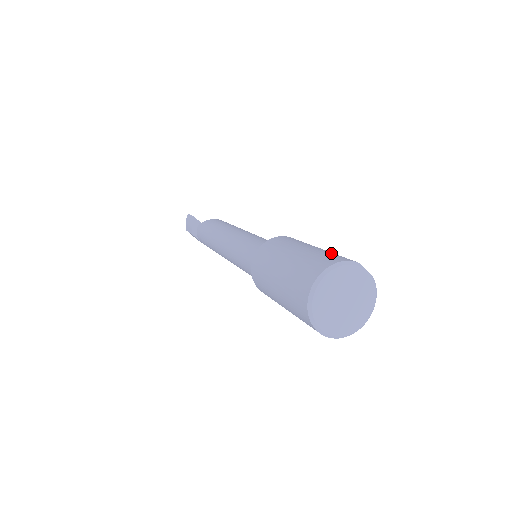
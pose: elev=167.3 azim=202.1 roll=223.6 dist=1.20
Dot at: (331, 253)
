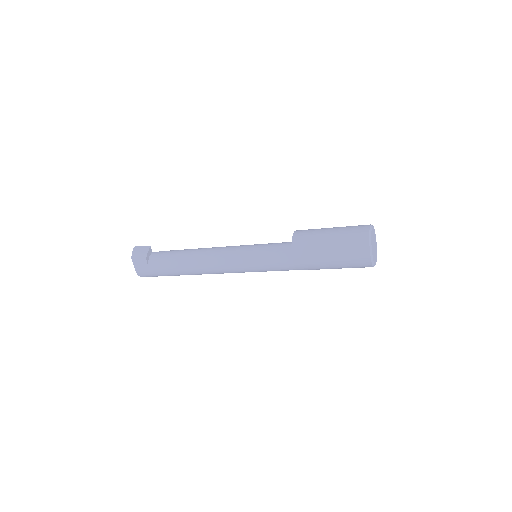
Dot at: occluded
